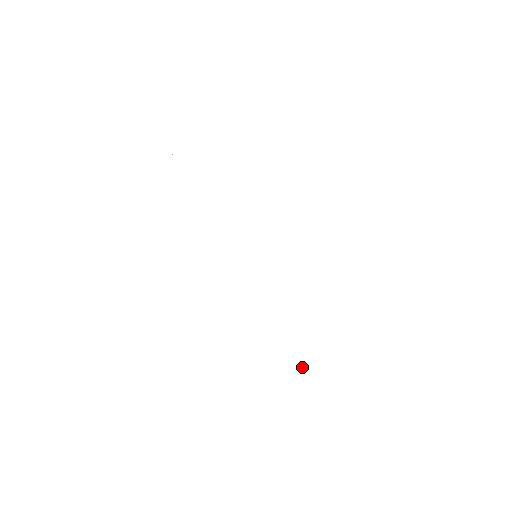
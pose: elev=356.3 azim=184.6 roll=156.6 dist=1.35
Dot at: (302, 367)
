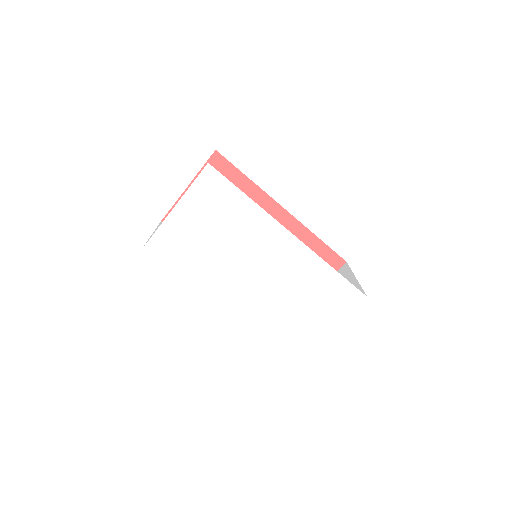
Dot at: (298, 348)
